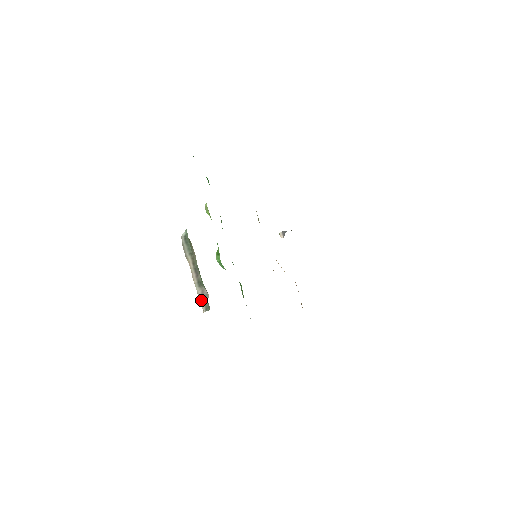
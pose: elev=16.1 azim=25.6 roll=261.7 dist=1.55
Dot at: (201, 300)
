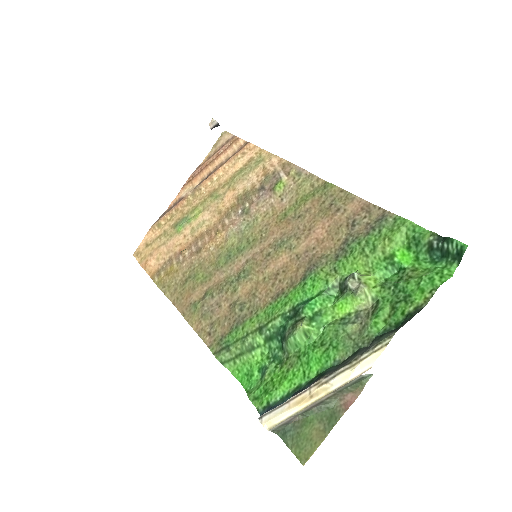
Dot at: (283, 423)
